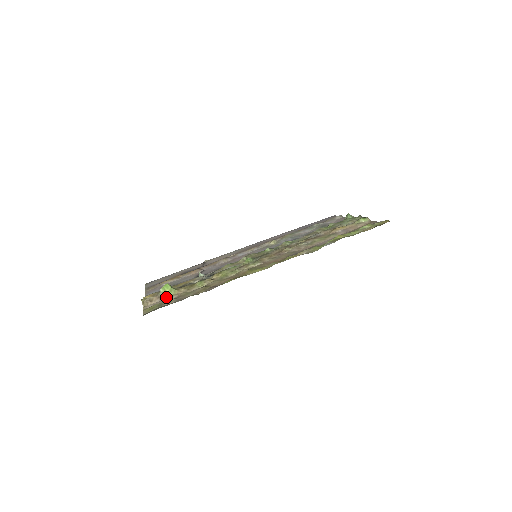
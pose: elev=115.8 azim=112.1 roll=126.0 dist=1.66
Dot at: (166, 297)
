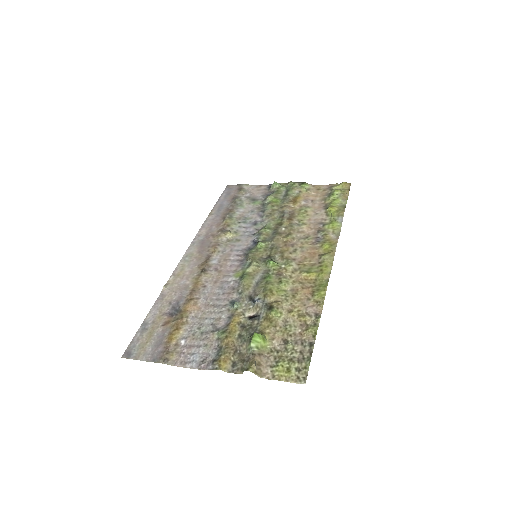
Dot at: (265, 349)
